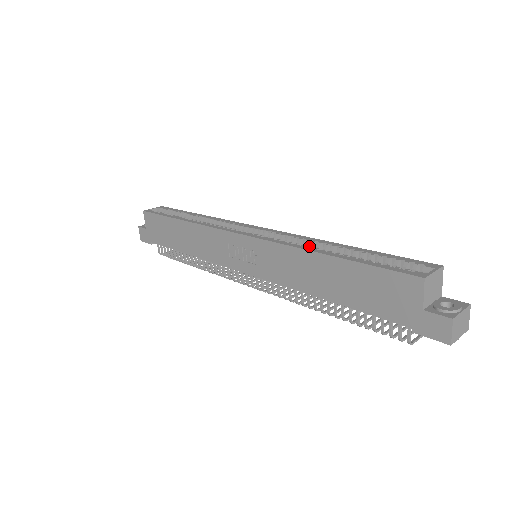
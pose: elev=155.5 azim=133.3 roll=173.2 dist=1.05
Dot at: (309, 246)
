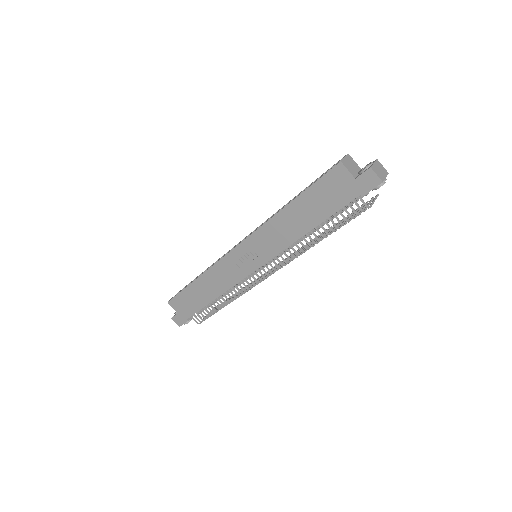
Dot at: (277, 212)
